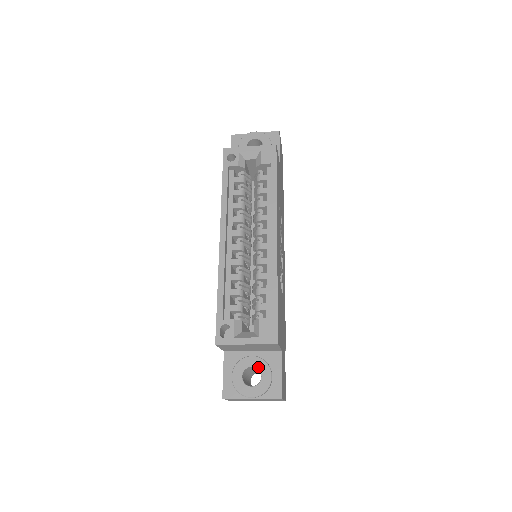
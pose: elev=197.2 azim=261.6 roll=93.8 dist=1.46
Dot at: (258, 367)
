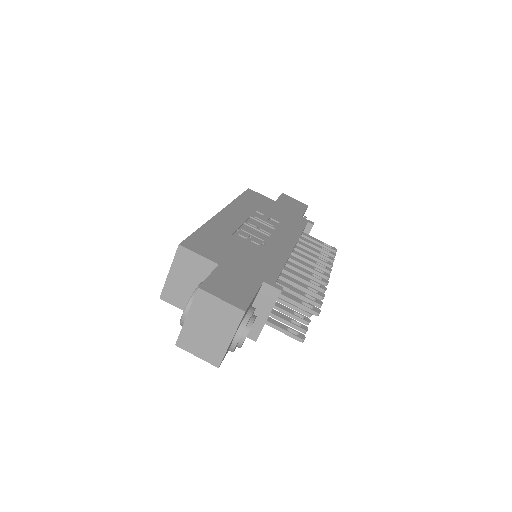
Dot at: occluded
